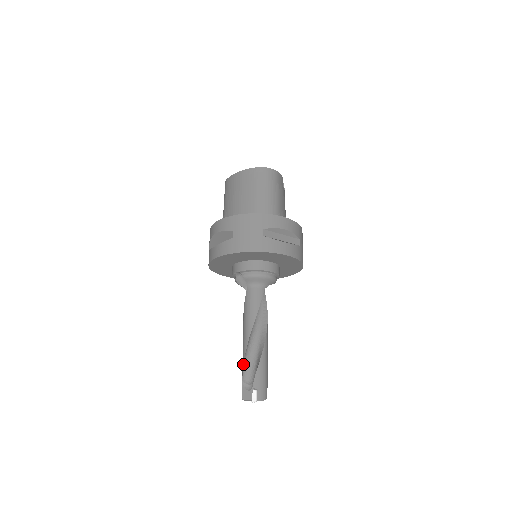
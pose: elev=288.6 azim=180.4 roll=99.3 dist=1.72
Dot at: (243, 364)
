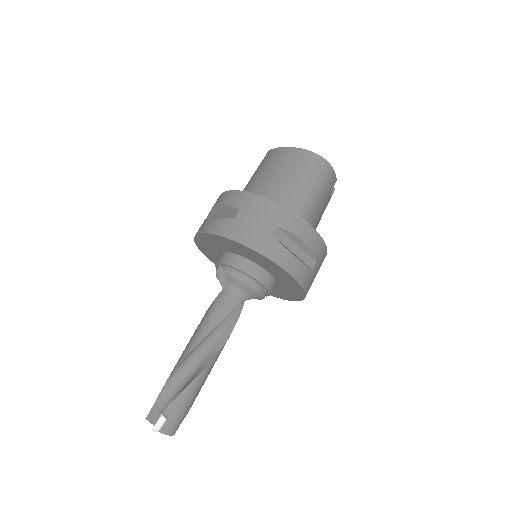
Dot at: (169, 377)
